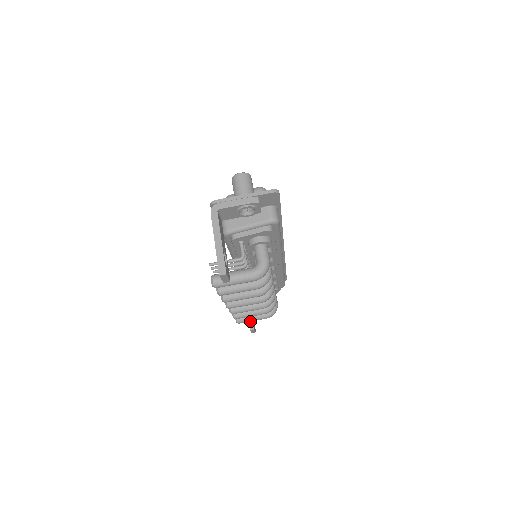
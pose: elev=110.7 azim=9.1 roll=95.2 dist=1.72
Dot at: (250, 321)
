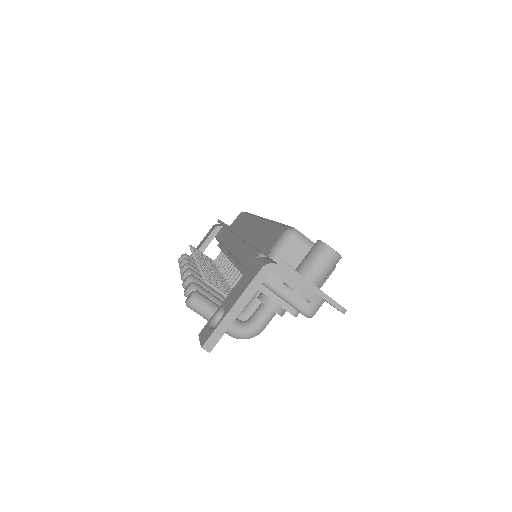
Dot at: occluded
